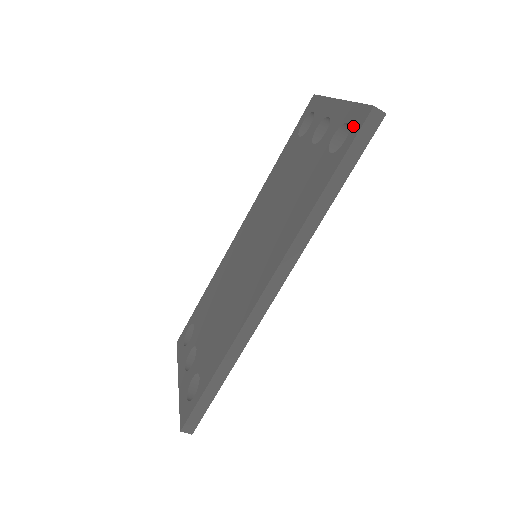
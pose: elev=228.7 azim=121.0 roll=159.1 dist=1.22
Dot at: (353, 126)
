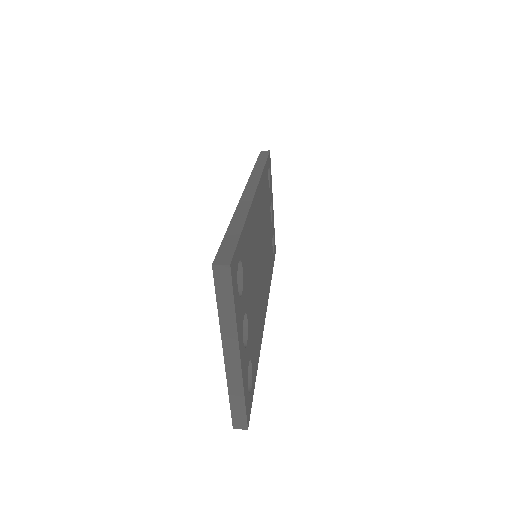
Dot at: occluded
